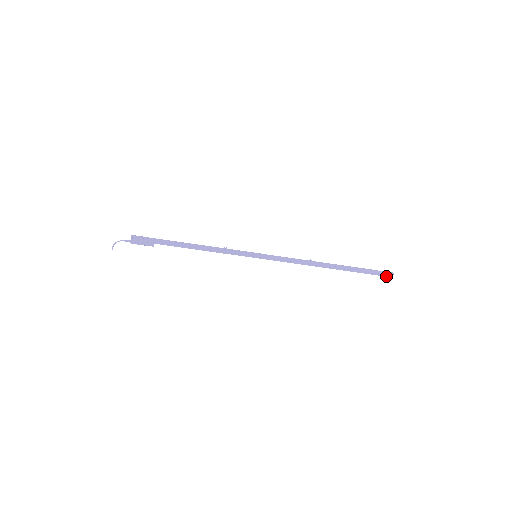
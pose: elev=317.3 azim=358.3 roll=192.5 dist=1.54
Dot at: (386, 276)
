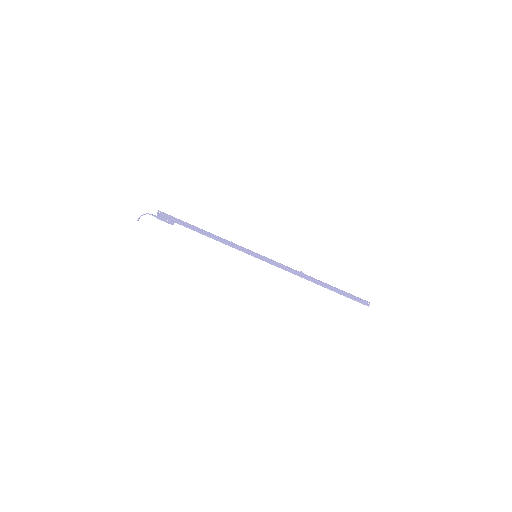
Dot at: (364, 304)
